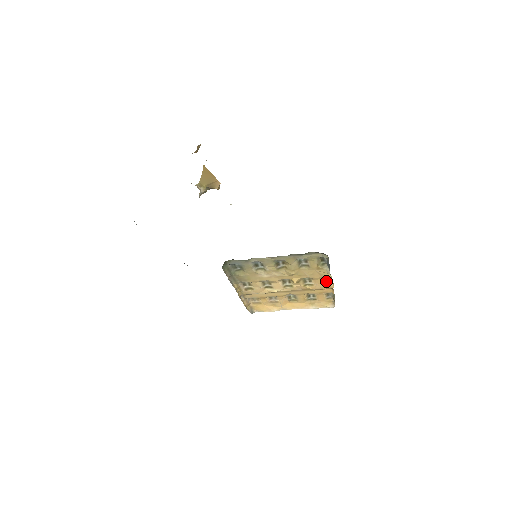
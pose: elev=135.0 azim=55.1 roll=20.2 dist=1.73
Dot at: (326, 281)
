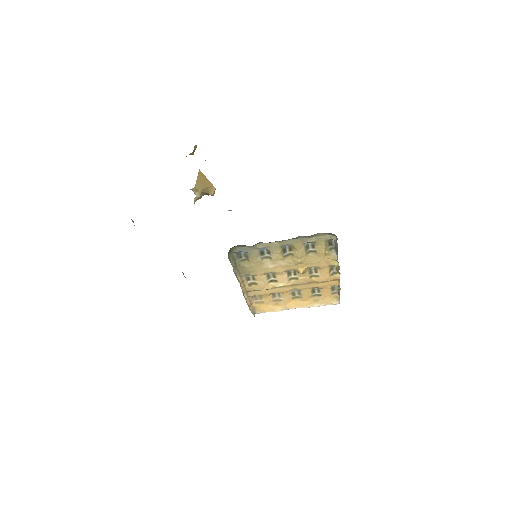
Dot at: (332, 271)
